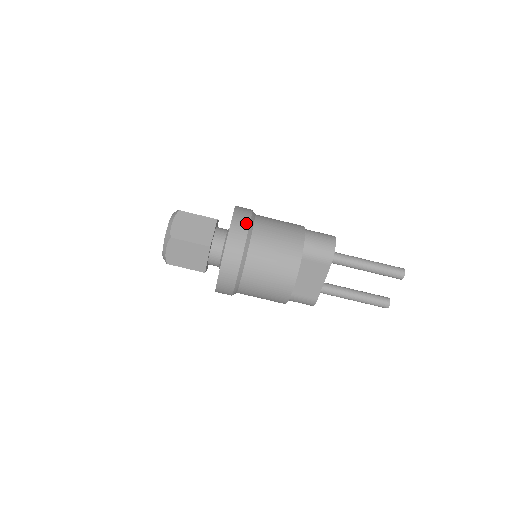
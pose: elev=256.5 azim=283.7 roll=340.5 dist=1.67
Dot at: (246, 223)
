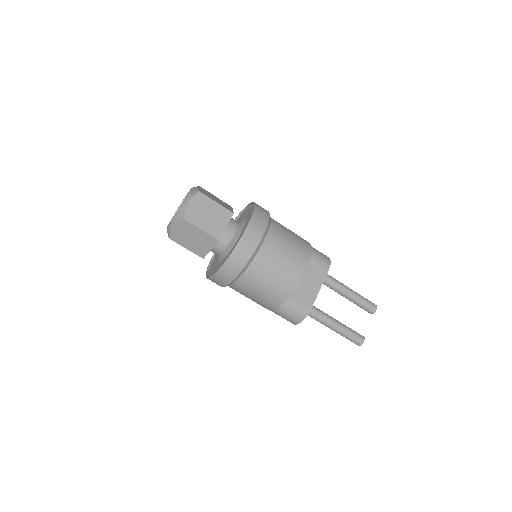
Dot at: occluded
